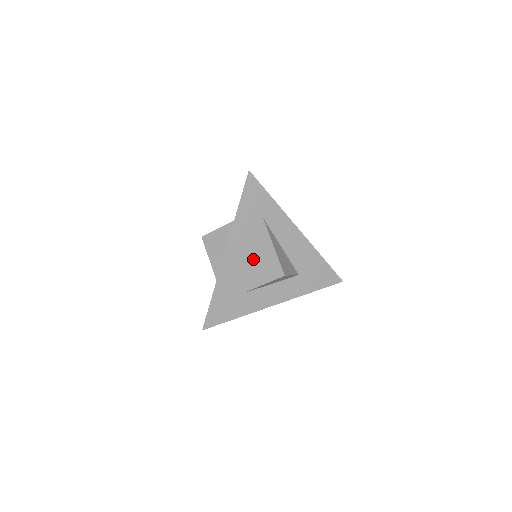
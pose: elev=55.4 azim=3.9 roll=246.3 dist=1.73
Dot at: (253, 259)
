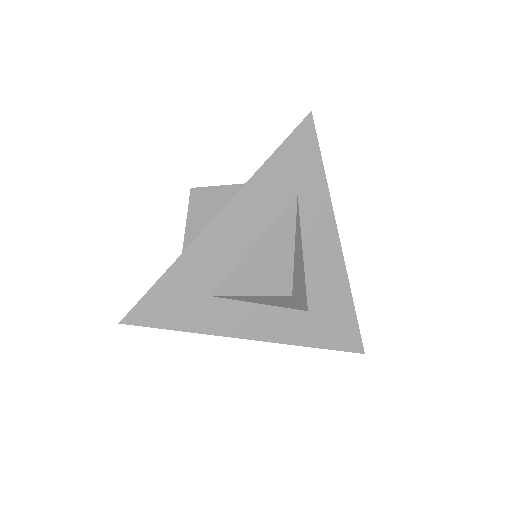
Dot at: (253, 250)
